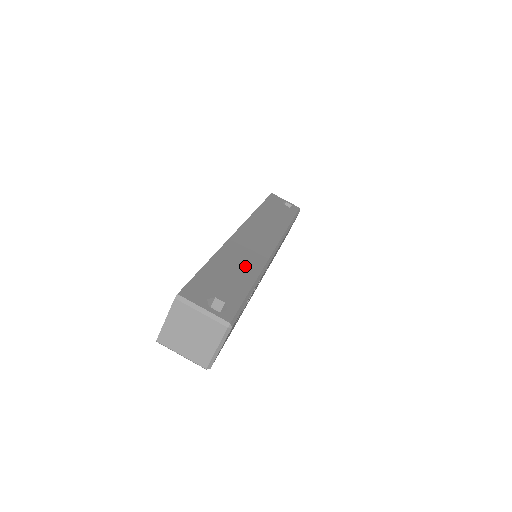
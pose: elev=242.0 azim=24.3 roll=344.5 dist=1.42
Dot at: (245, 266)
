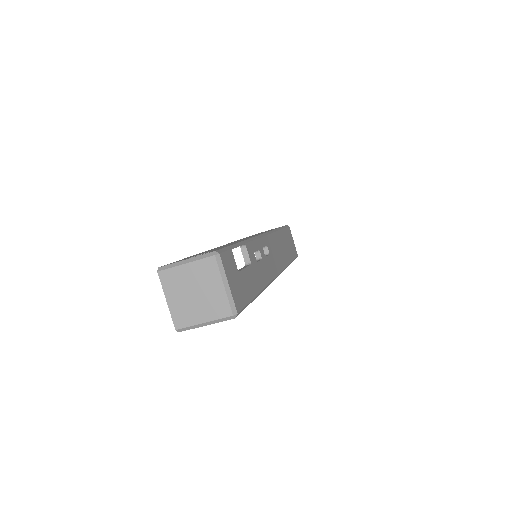
Dot at: occluded
